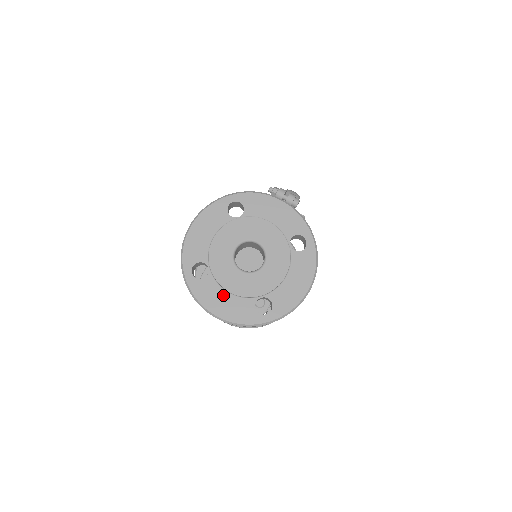
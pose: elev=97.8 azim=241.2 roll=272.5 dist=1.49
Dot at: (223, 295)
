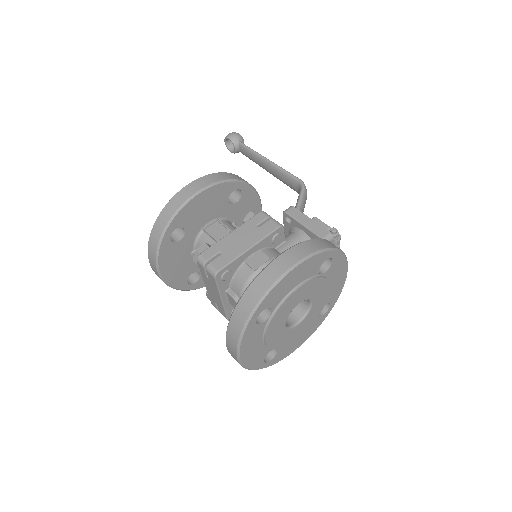
Dot at: (259, 342)
